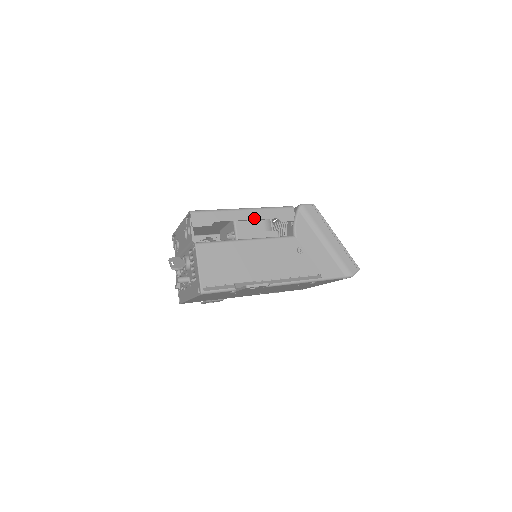
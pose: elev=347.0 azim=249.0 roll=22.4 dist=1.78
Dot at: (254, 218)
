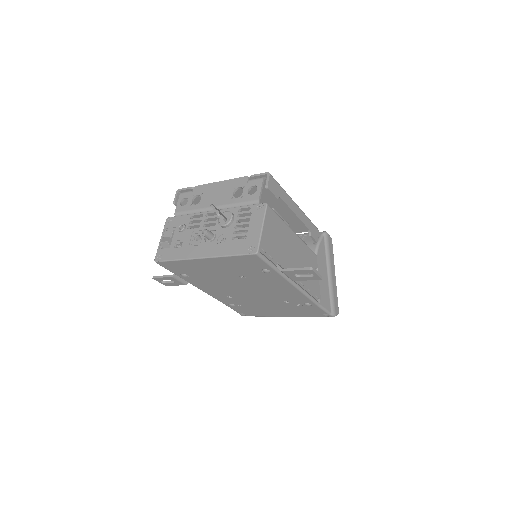
Dot at: (300, 217)
